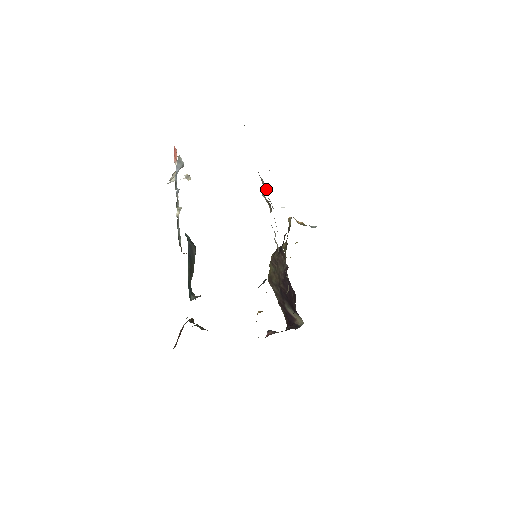
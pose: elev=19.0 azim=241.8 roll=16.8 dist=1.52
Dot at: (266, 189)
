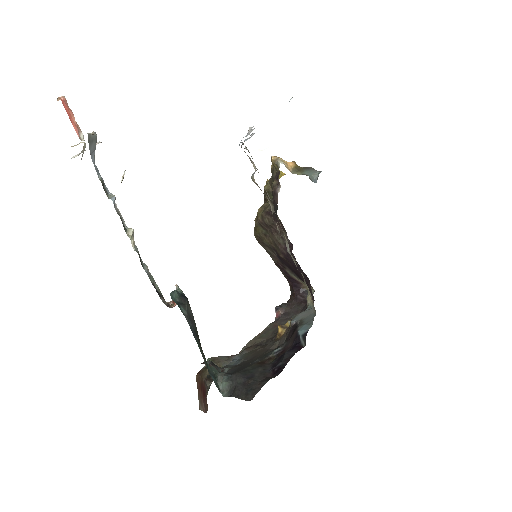
Dot at: (252, 163)
